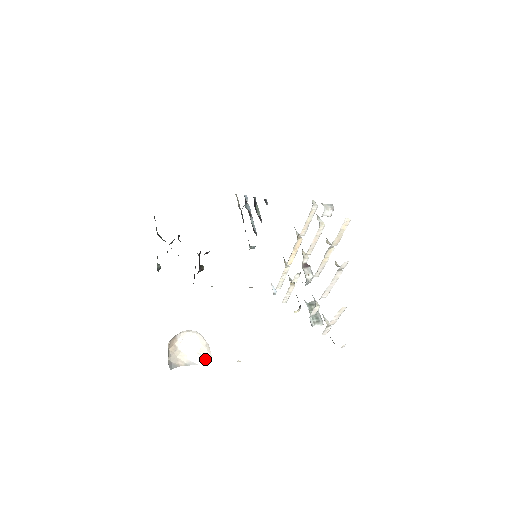
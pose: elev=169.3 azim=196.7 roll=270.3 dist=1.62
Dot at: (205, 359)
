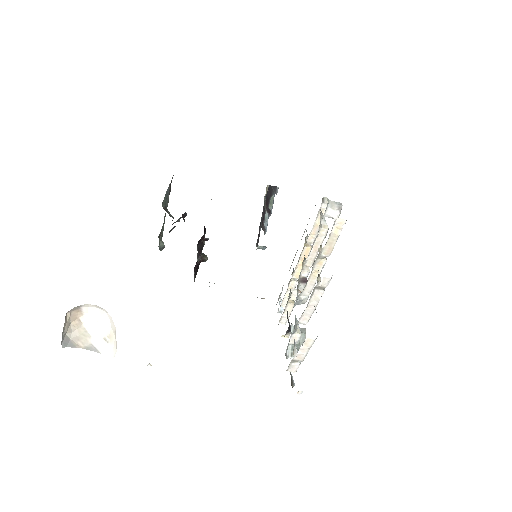
Dot at: (110, 348)
